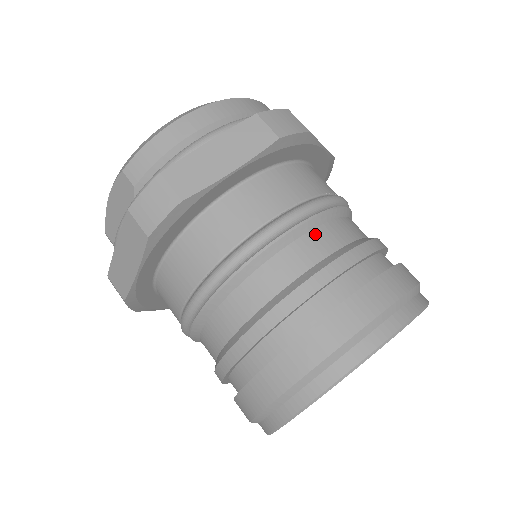
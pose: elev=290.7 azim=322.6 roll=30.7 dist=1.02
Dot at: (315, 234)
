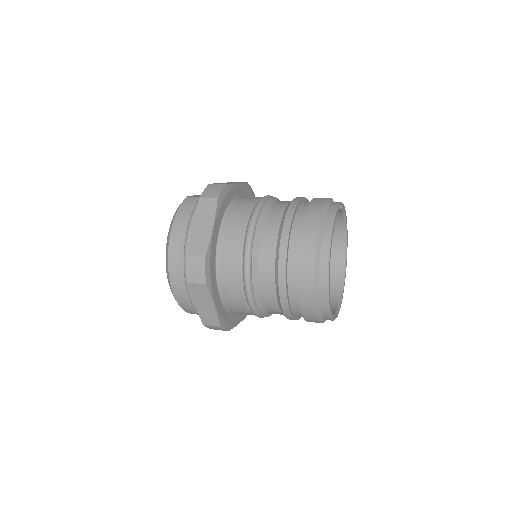
Dot at: occluded
